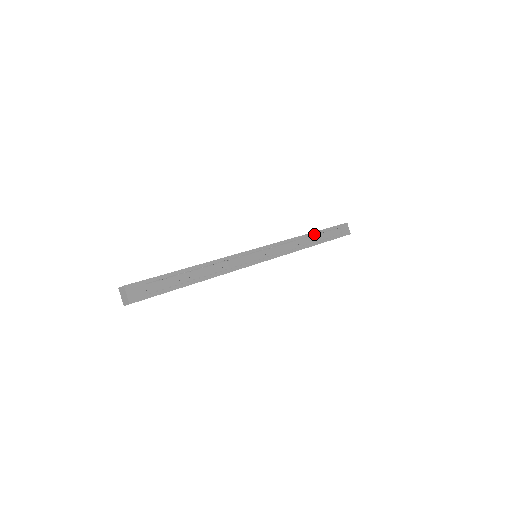
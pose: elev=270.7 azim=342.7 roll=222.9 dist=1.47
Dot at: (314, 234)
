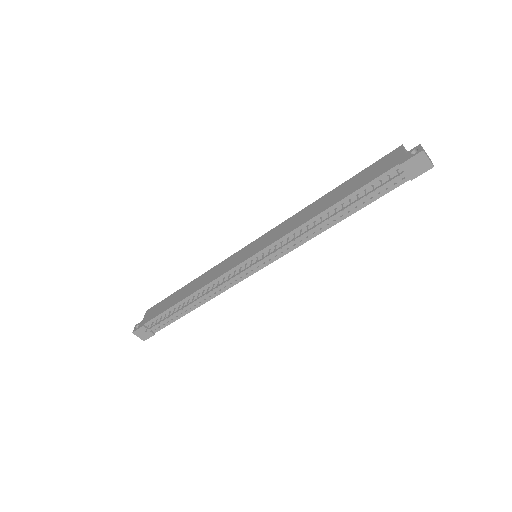
Dot at: (340, 204)
